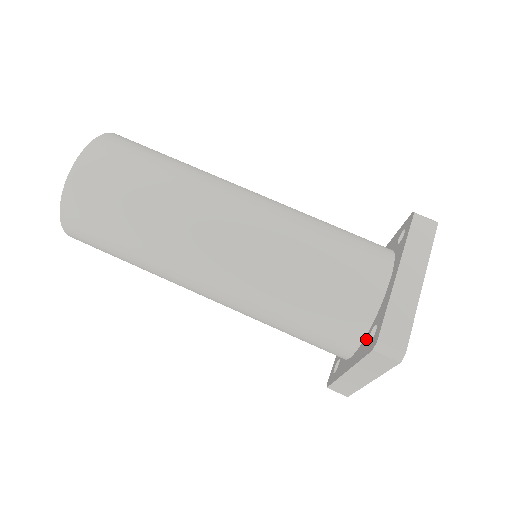
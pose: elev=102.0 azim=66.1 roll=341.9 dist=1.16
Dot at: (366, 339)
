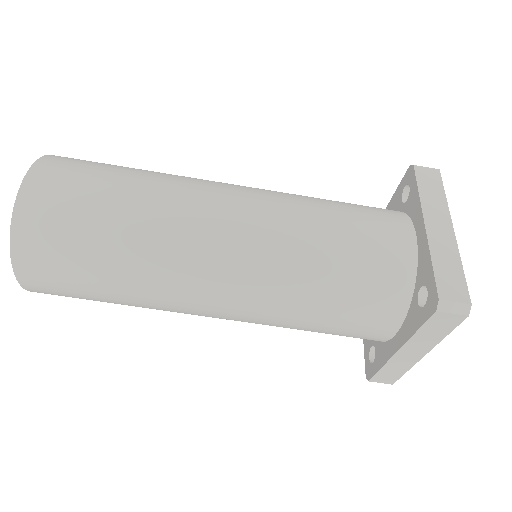
Dot at: (414, 306)
